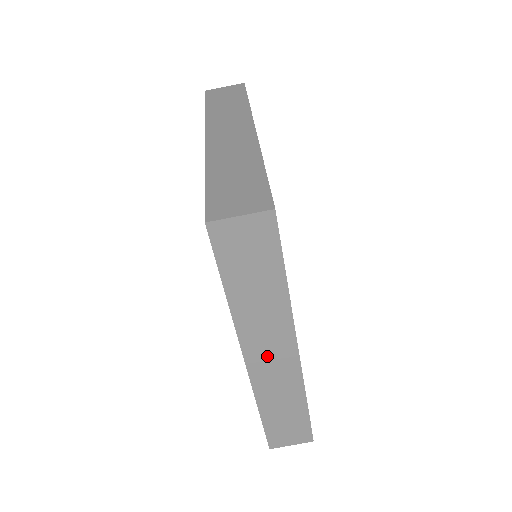
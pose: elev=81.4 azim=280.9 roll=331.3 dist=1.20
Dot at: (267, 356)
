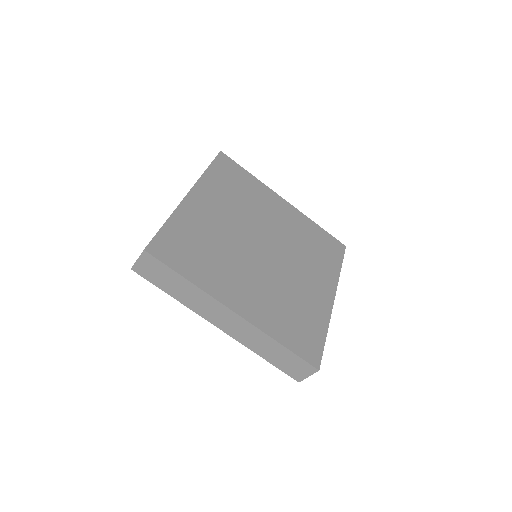
Dot at: (224, 321)
